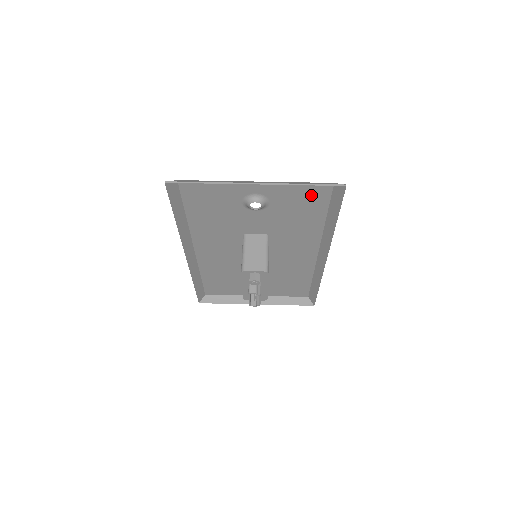
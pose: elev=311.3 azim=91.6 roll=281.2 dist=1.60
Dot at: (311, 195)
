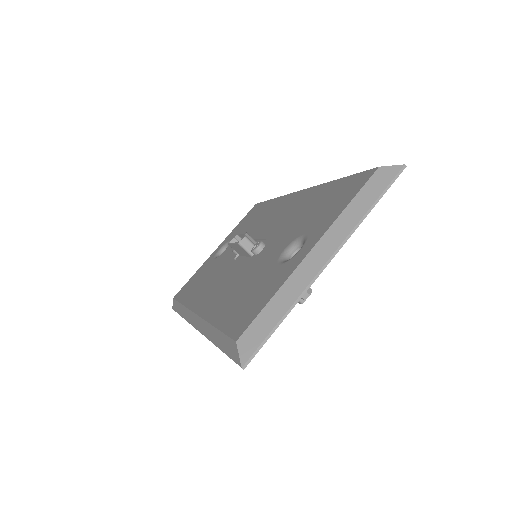
Dot at: (349, 193)
